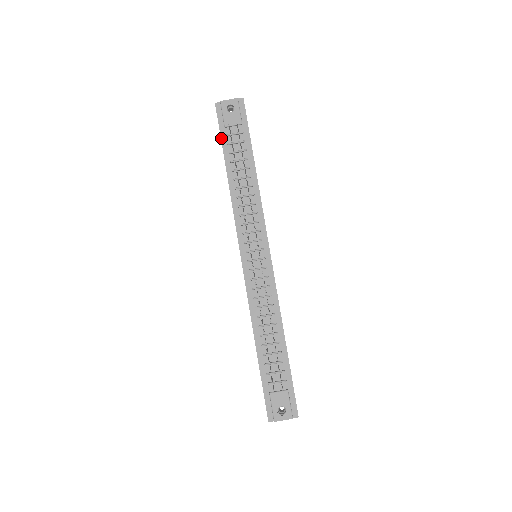
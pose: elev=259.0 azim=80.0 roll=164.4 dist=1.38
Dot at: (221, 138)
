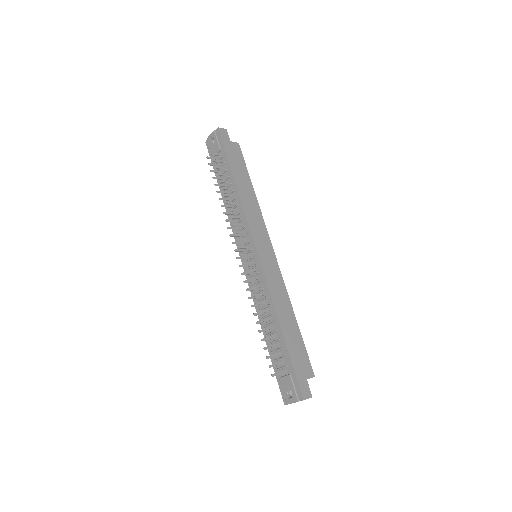
Dot at: (213, 168)
